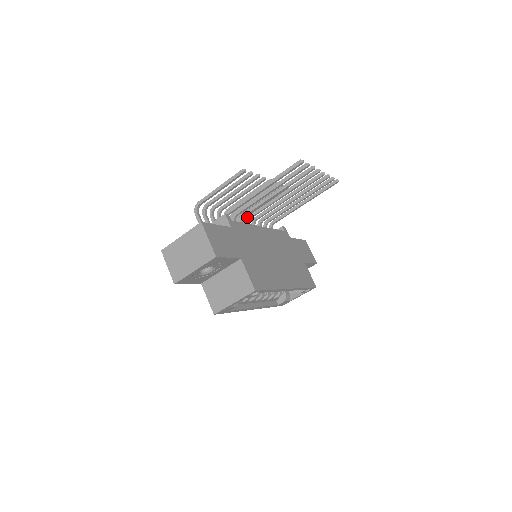
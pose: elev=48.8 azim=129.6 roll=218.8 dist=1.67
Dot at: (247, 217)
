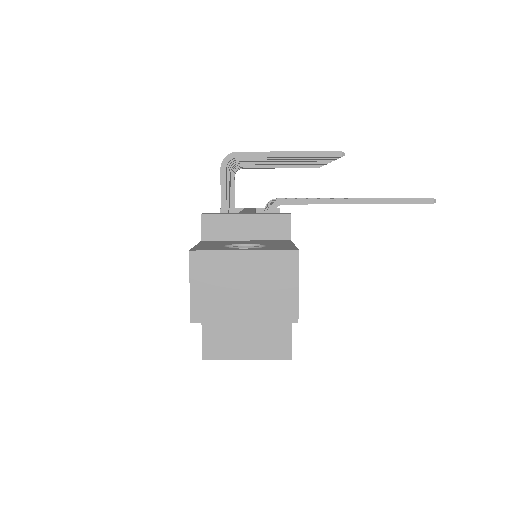
Dot at: (276, 199)
